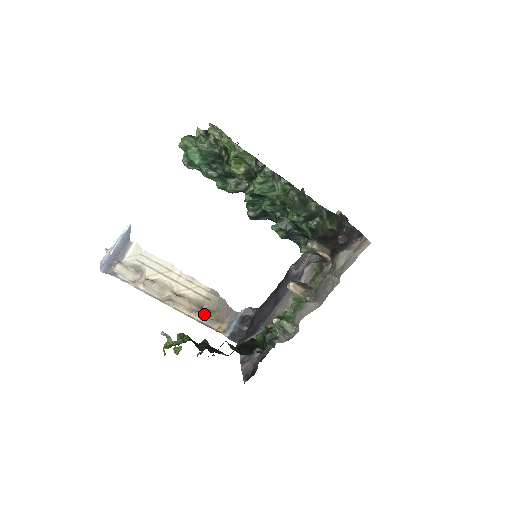
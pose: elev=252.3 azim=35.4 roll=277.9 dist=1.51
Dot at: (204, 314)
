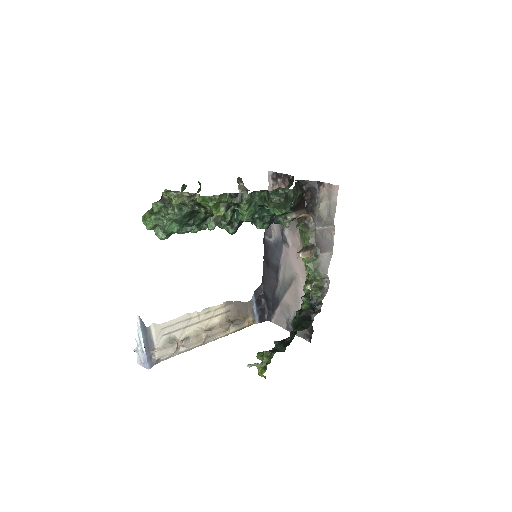
Dot at: (236, 324)
